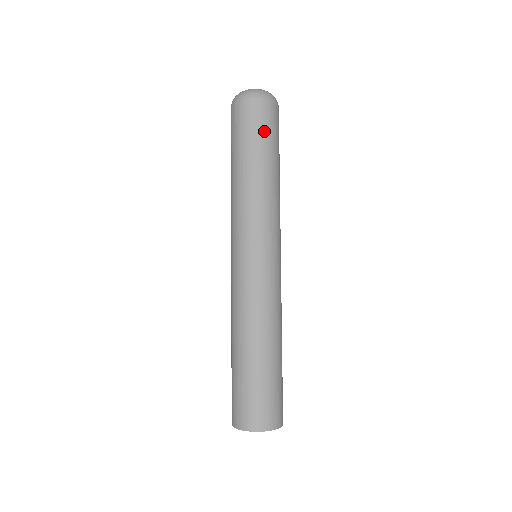
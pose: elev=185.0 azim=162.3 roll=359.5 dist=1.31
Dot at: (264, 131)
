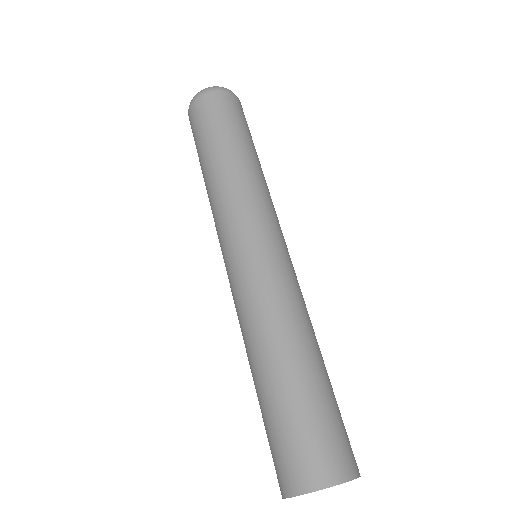
Dot at: (249, 130)
